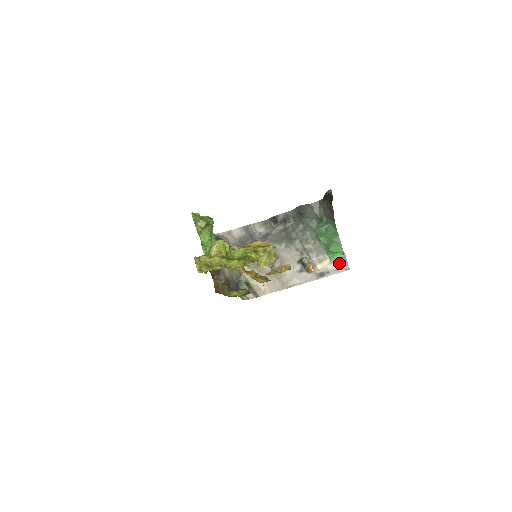
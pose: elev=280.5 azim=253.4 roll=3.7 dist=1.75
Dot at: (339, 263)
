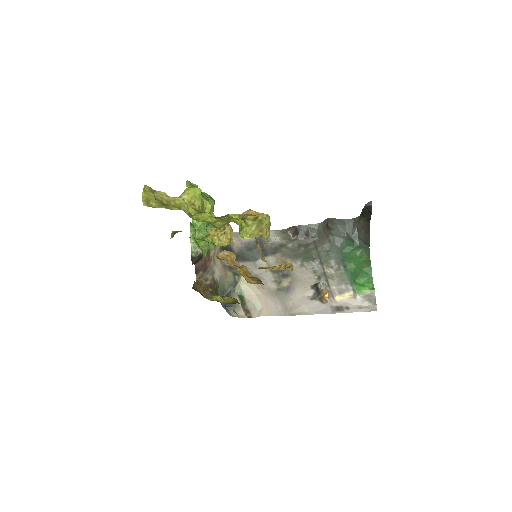
Dot at: (365, 299)
